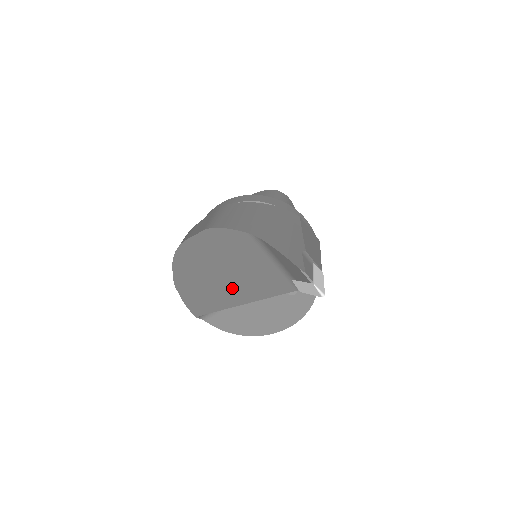
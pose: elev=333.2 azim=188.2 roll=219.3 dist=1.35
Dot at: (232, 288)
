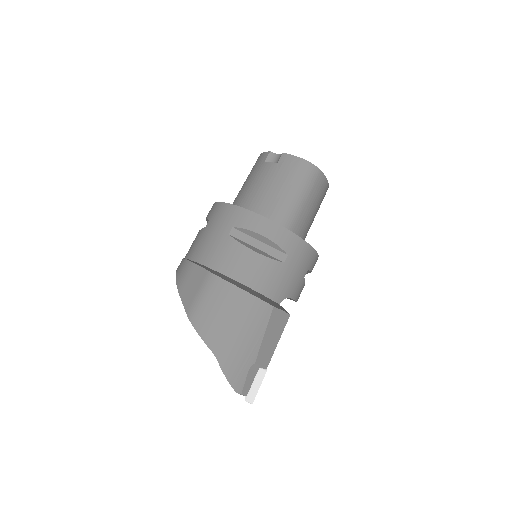
Dot at: occluded
